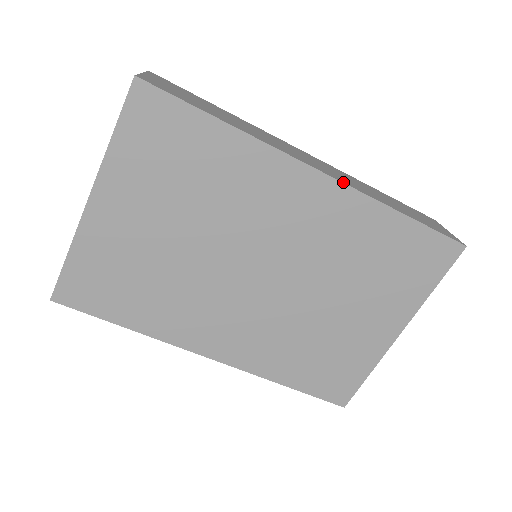
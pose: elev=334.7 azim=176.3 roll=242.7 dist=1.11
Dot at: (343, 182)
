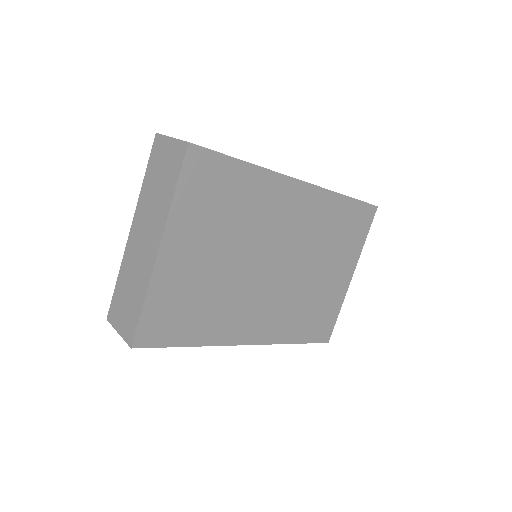
Dot at: (315, 185)
